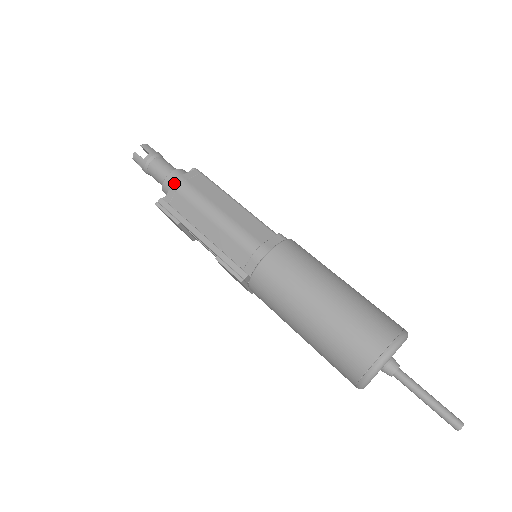
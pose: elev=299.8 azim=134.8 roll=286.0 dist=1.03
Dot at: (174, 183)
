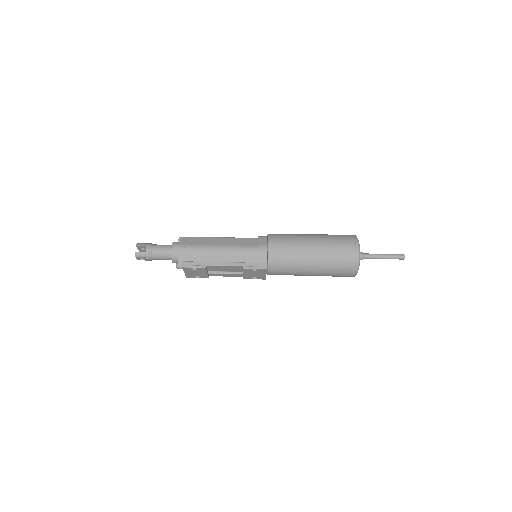
Dot at: (180, 251)
